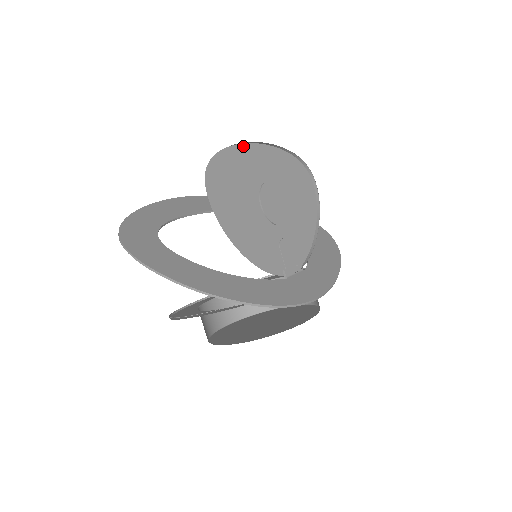
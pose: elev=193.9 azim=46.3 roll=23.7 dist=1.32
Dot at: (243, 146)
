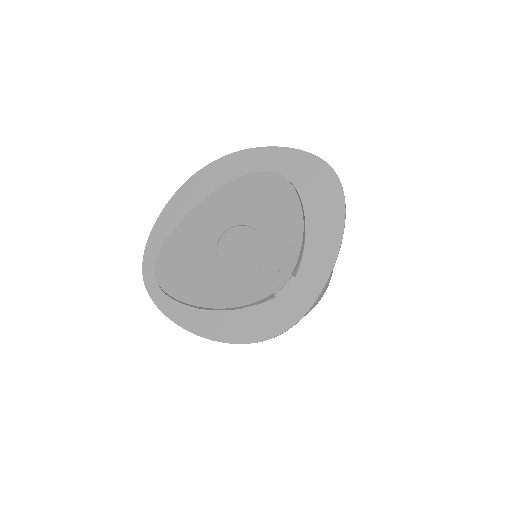
Dot at: (182, 223)
